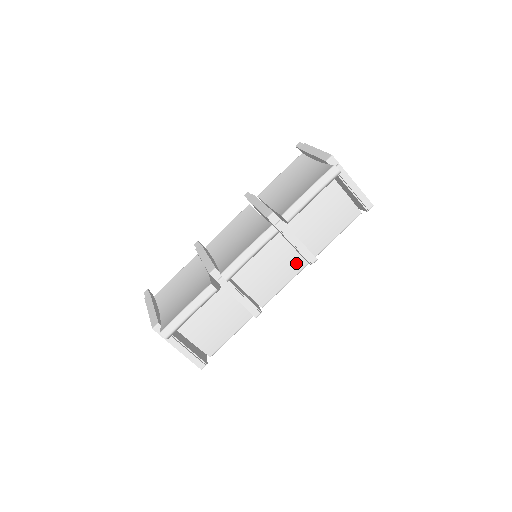
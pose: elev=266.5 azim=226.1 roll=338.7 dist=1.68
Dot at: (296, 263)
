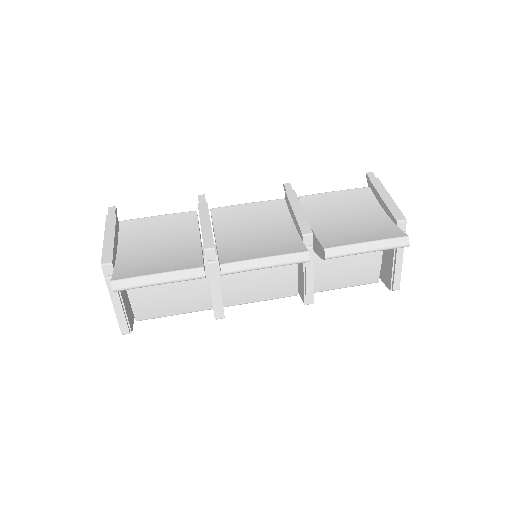
Dot at: (288, 288)
